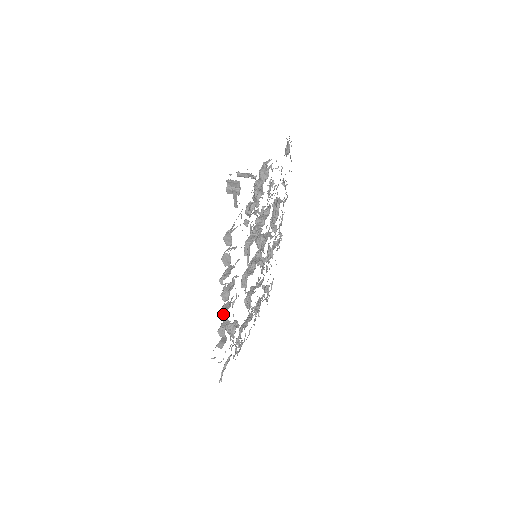
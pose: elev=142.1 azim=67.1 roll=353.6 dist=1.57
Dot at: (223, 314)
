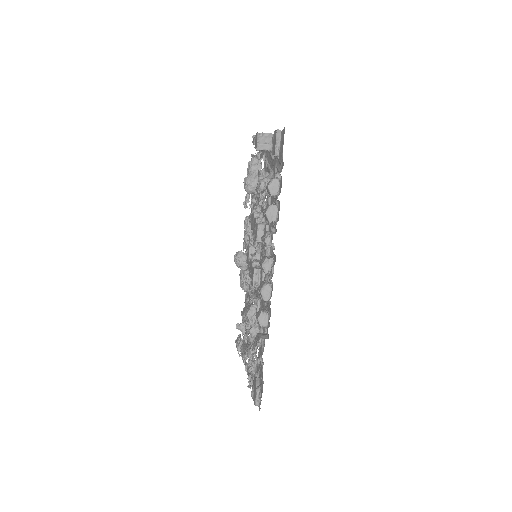
Dot at: (266, 290)
